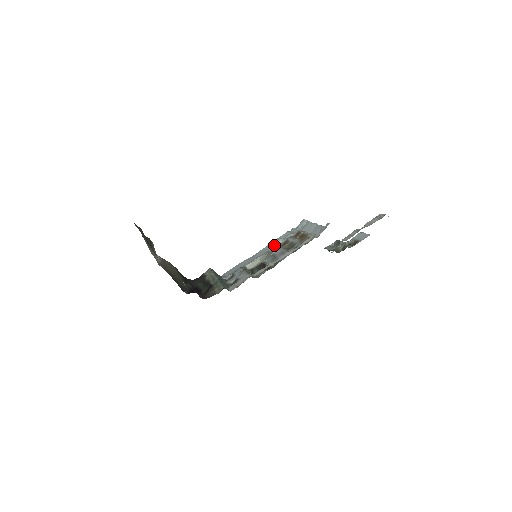
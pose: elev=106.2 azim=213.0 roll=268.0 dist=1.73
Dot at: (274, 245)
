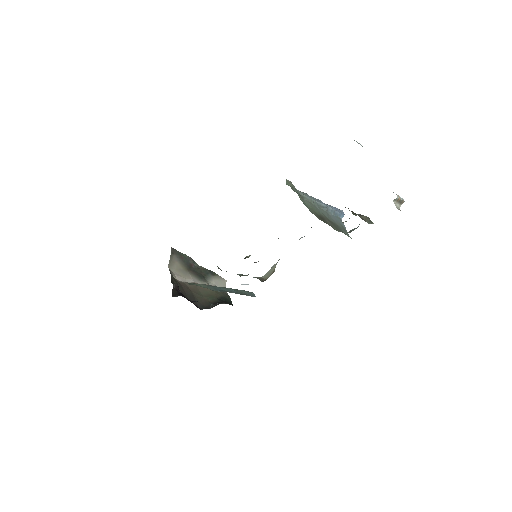
Dot at: occluded
